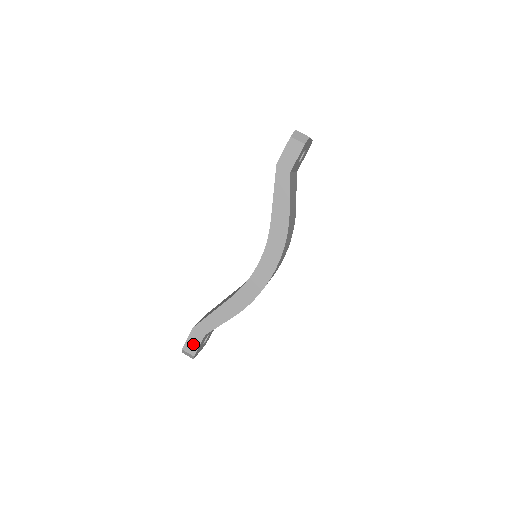
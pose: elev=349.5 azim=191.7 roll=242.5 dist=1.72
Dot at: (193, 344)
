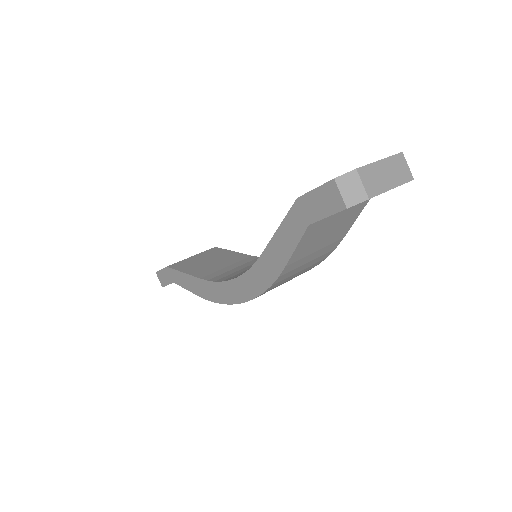
Dot at: (164, 278)
